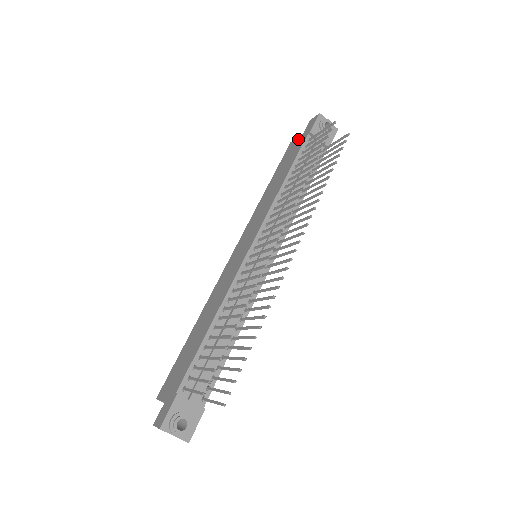
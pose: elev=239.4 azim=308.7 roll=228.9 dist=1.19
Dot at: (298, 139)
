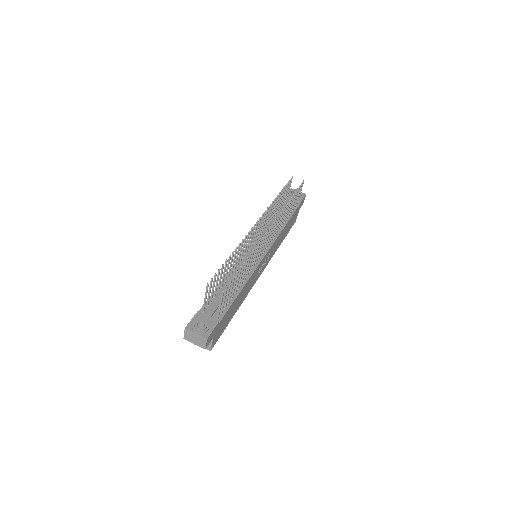
Dot at: occluded
